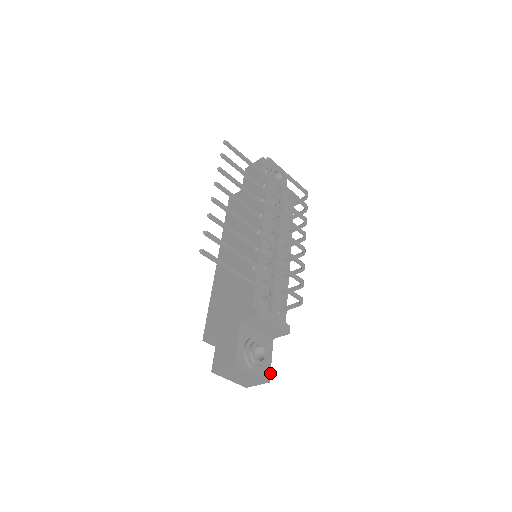
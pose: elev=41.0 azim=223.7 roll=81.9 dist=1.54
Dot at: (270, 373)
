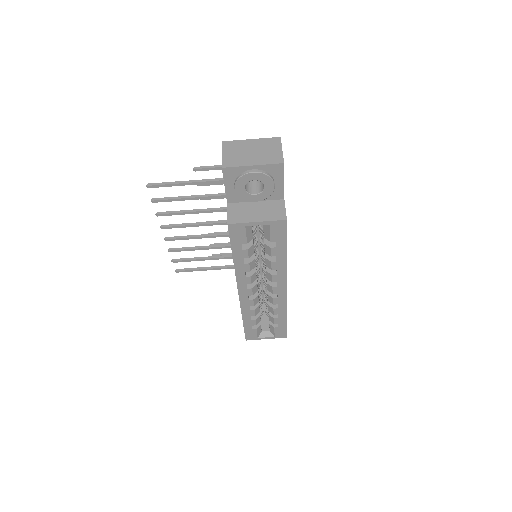
Dot at: occluded
